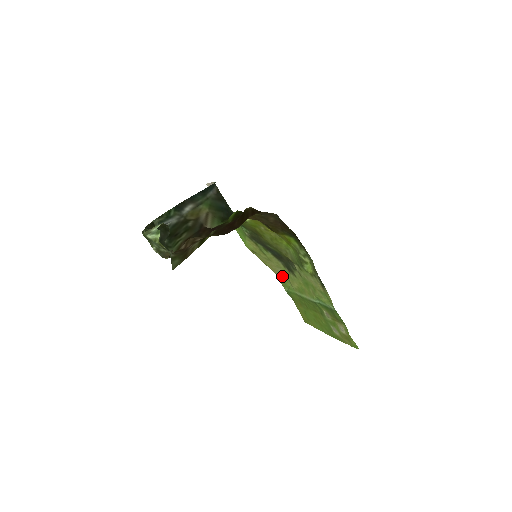
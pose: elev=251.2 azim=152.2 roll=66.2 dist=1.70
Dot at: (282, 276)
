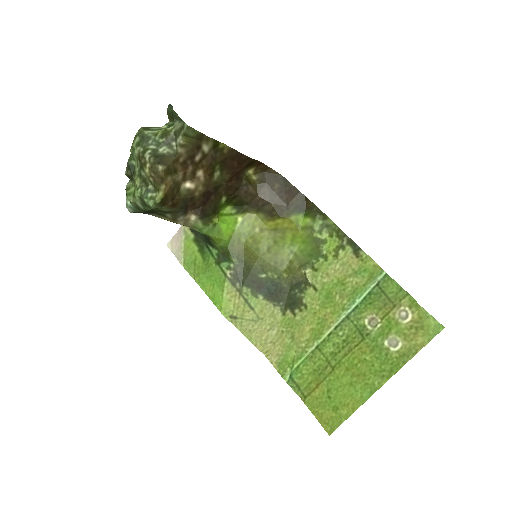
Dot at: (279, 345)
